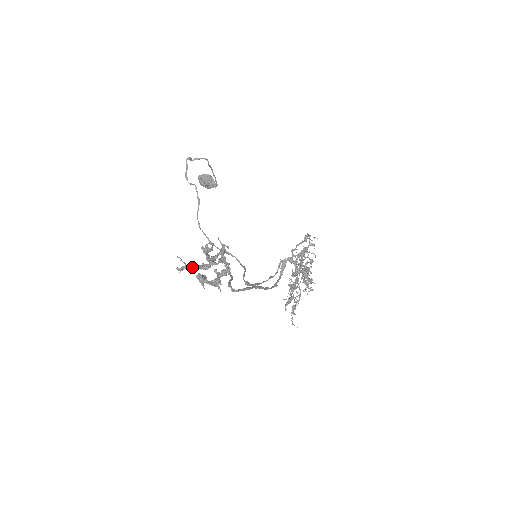
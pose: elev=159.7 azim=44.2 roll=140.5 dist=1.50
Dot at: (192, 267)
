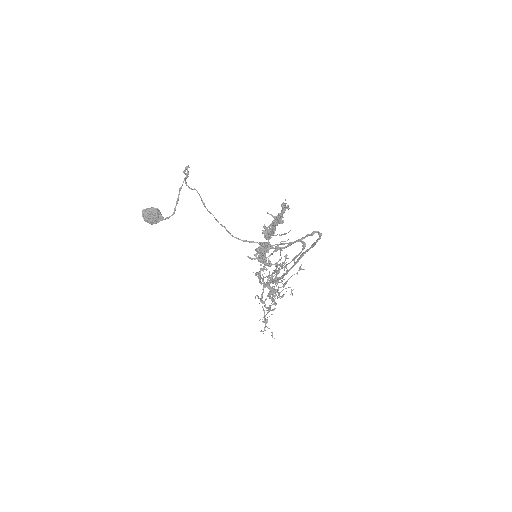
Dot at: (278, 221)
